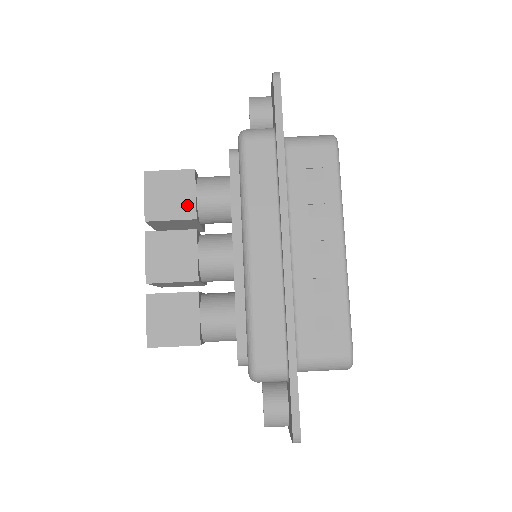
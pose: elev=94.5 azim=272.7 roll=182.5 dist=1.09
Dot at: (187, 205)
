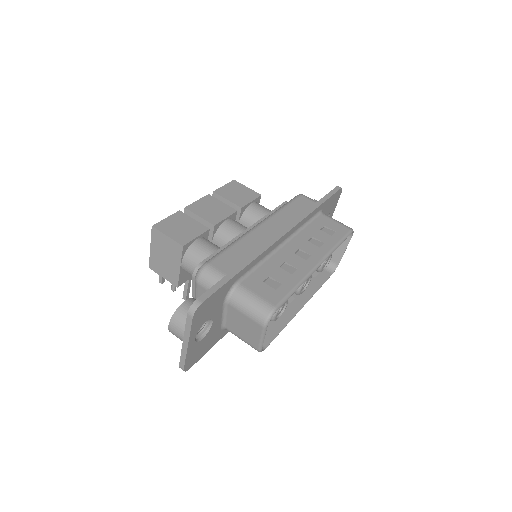
Dot at: (242, 201)
